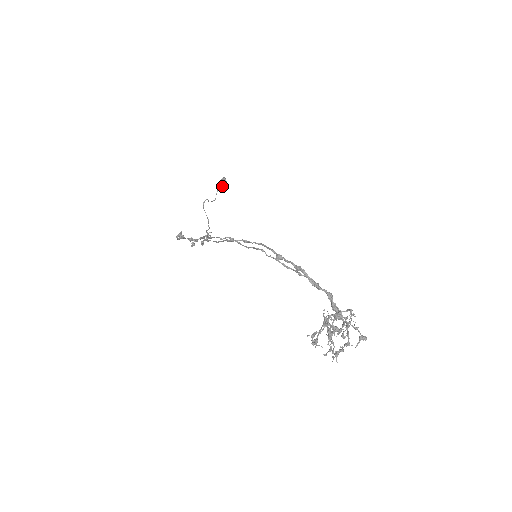
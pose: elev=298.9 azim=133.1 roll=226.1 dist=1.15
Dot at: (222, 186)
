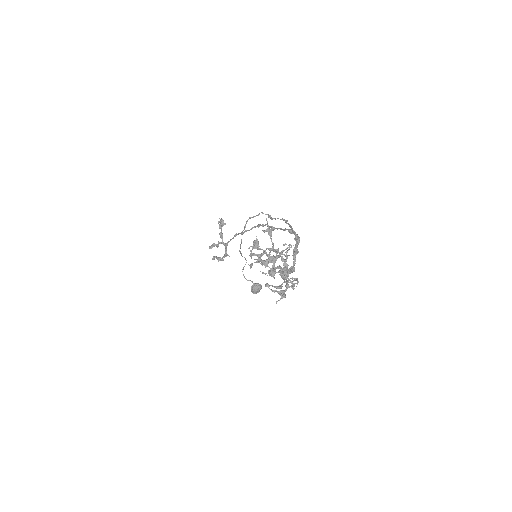
Dot at: (256, 286)
